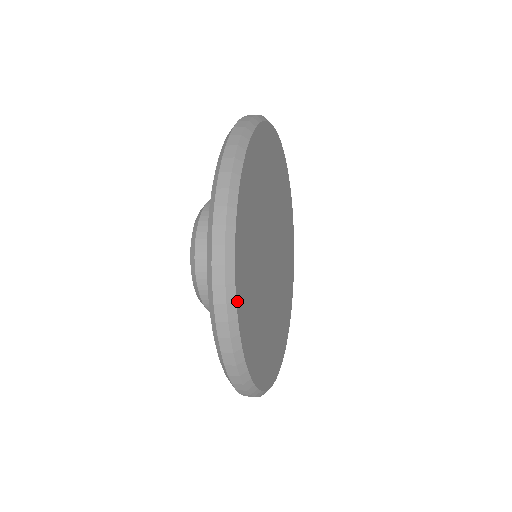
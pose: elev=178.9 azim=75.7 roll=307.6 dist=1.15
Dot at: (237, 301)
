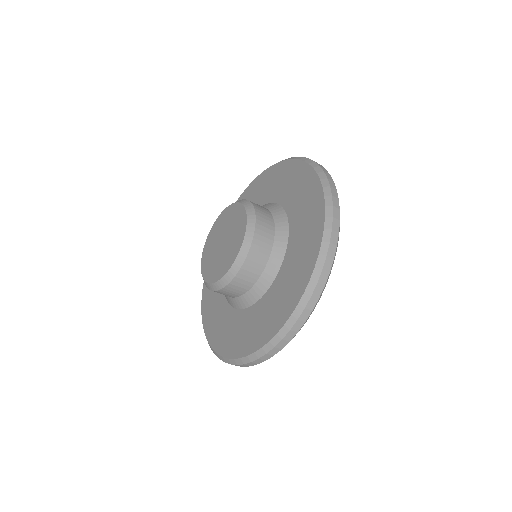
Dot at: occluded
